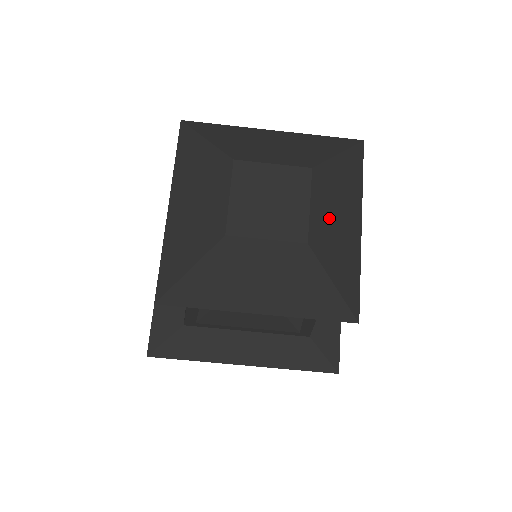
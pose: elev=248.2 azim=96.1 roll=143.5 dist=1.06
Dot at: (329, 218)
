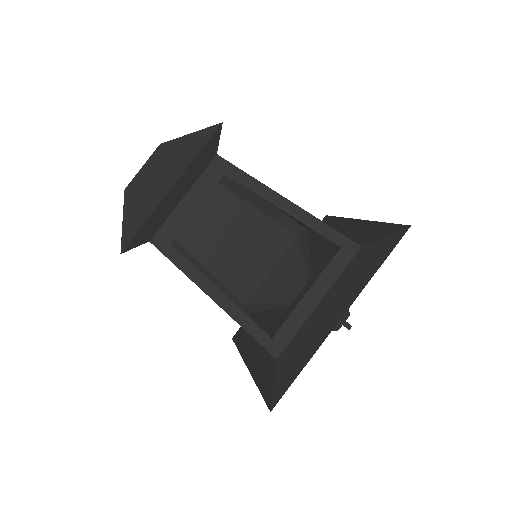
Dot at: occluded
